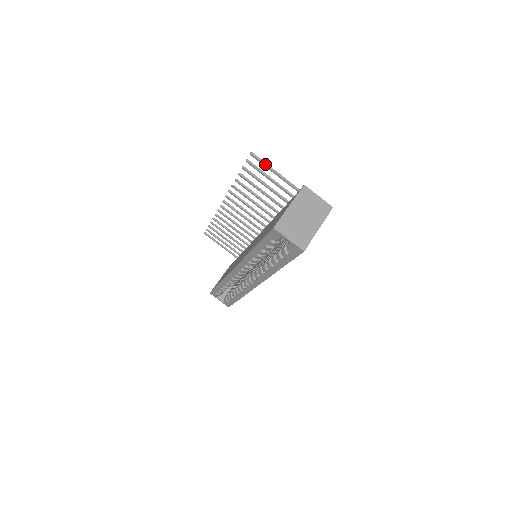
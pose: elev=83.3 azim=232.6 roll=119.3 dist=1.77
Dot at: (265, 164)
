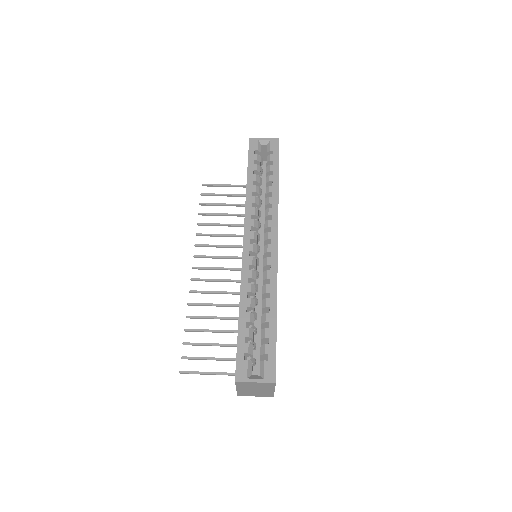
Dot at: (216, 184)
